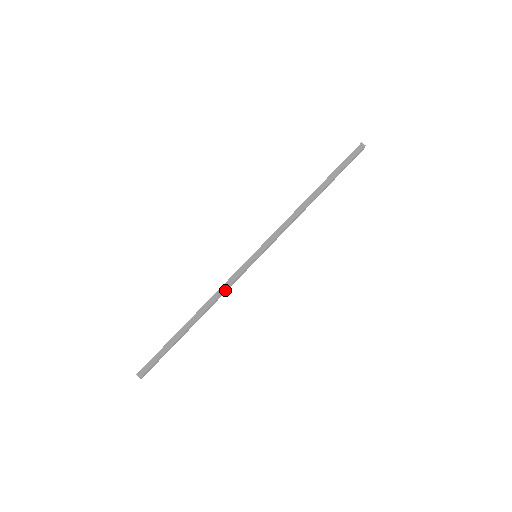
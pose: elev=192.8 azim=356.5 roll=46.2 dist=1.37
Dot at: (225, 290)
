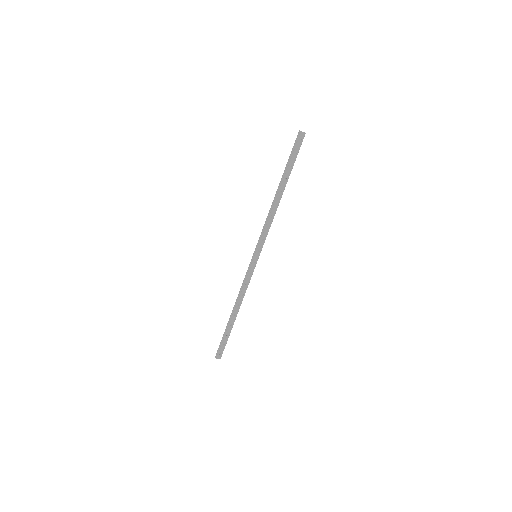
Dot at: (243, 287)
